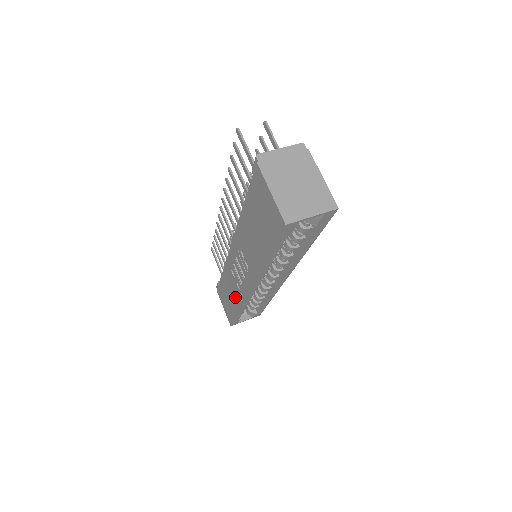
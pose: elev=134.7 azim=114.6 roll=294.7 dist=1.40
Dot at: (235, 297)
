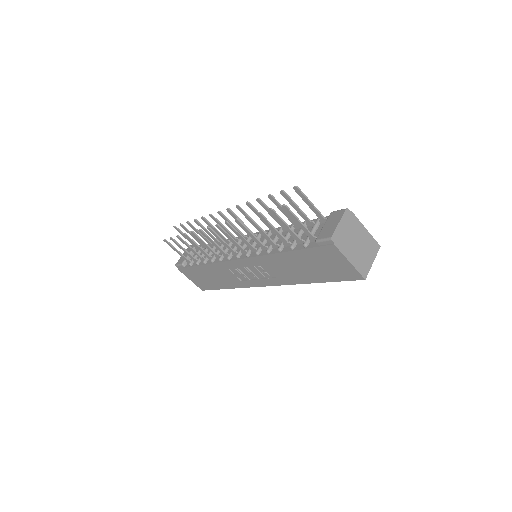
Dot at: (228, 282)
